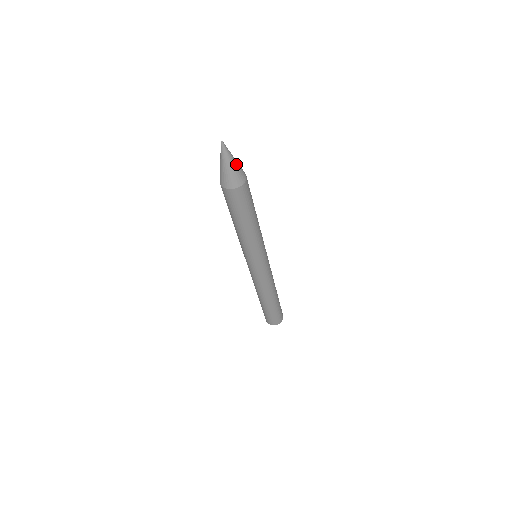
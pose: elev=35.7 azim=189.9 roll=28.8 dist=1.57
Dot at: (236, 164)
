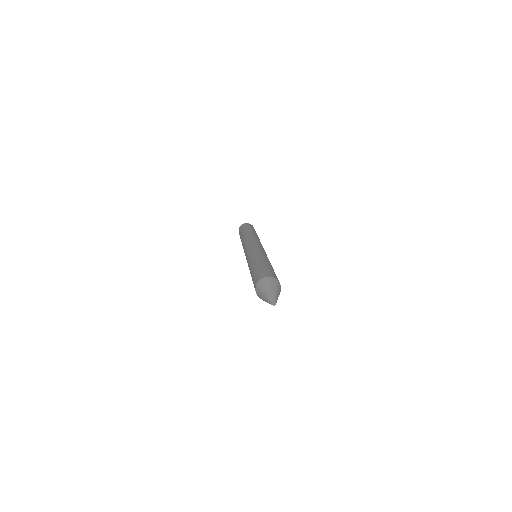
Dot at: occluded
